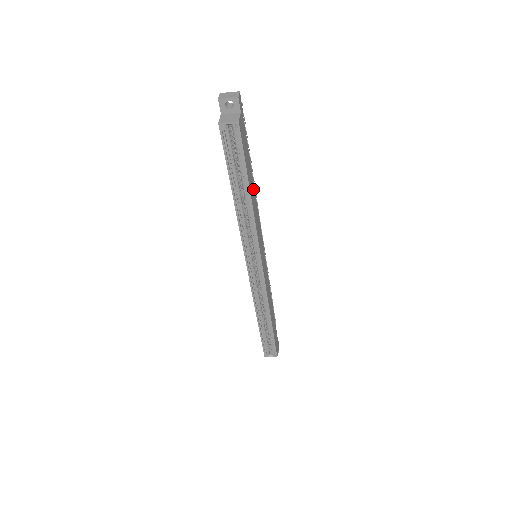
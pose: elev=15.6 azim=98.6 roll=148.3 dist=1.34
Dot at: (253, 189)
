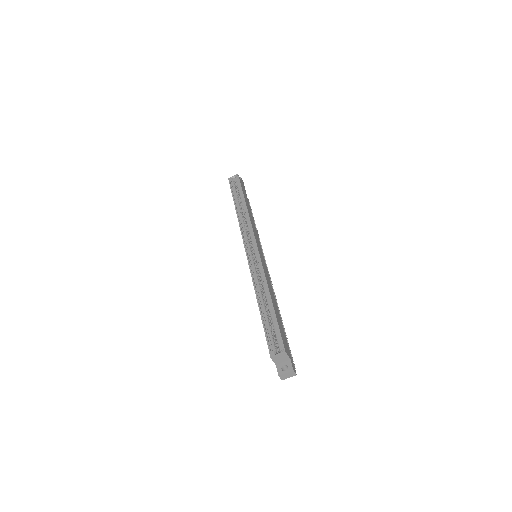
Dot at: (251, 214)
